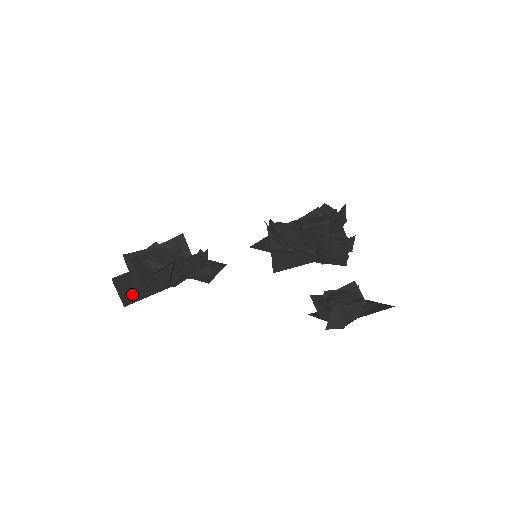
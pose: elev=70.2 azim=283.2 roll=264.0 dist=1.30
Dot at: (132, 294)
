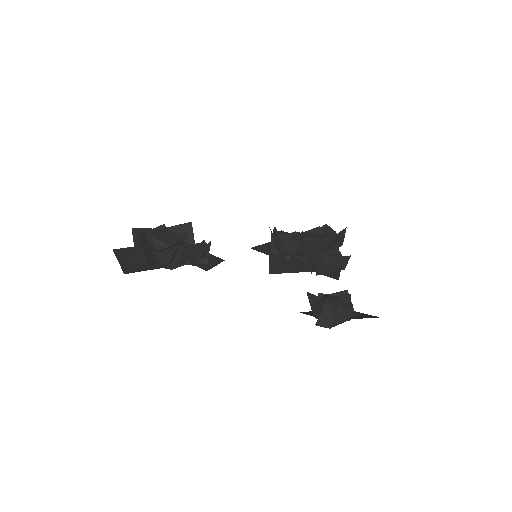
Dot at: (133, 265)
